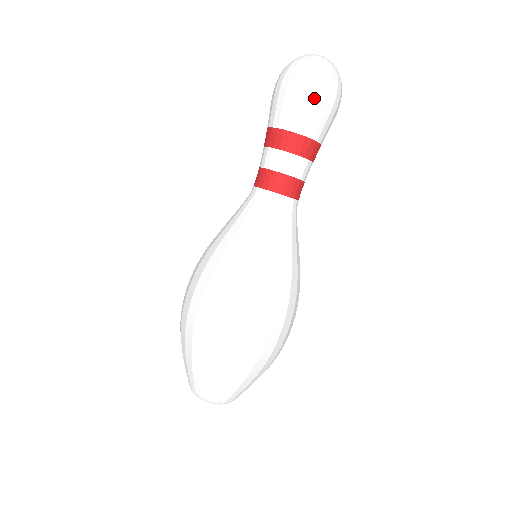
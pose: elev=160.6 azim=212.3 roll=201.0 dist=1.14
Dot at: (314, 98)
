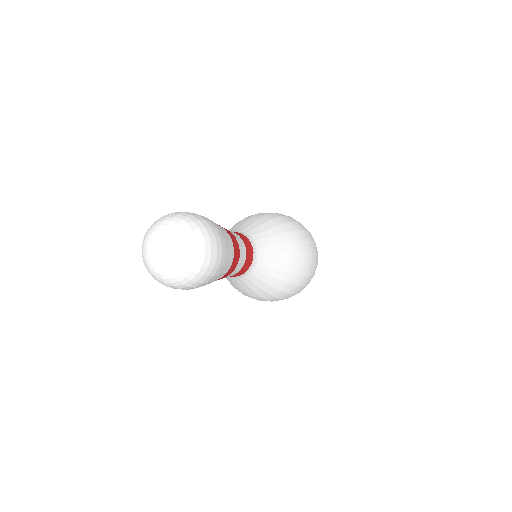
Dot at: (194, 288)
